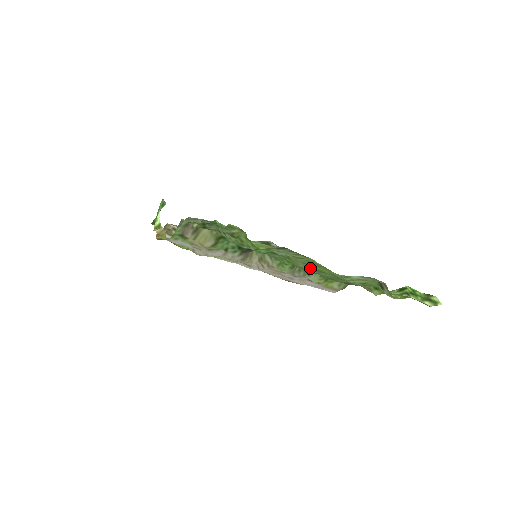
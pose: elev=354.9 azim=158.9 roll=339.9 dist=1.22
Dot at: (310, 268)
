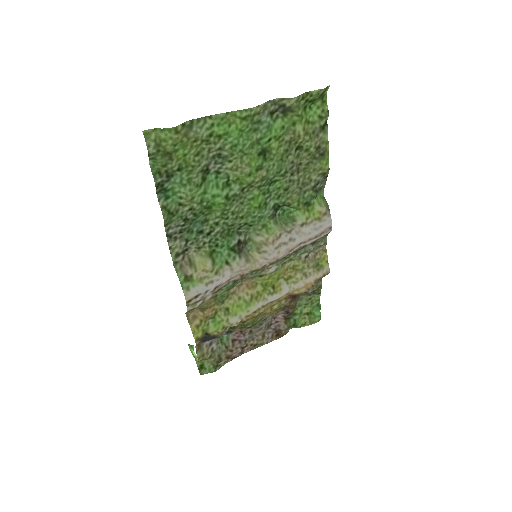
Dot at: (249, 160)
